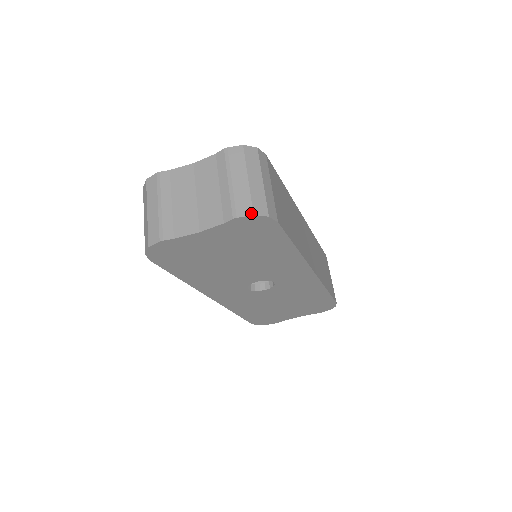
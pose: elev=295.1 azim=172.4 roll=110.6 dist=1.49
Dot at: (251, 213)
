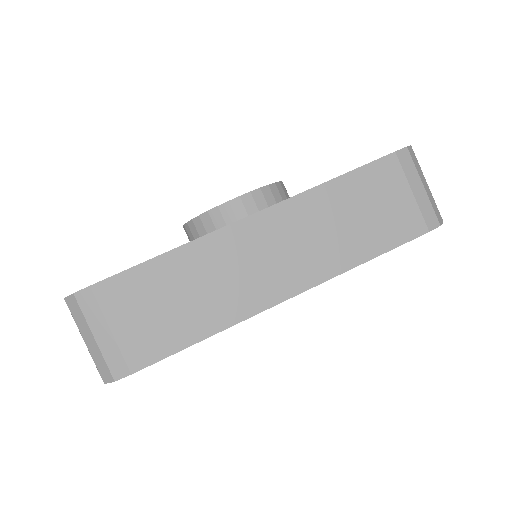
Dot at: occluded
